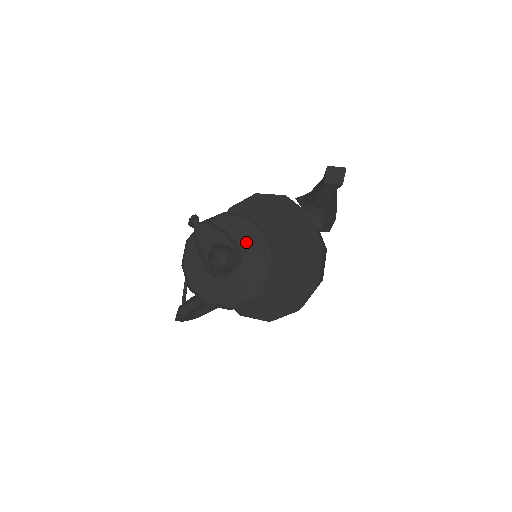
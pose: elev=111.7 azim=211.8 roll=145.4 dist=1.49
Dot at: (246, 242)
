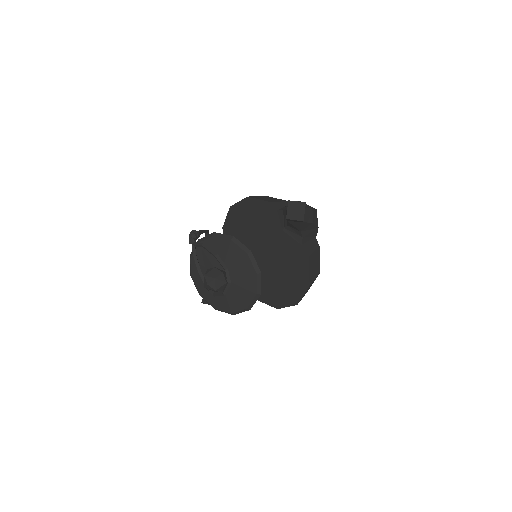
Dot at: (234, 262)
